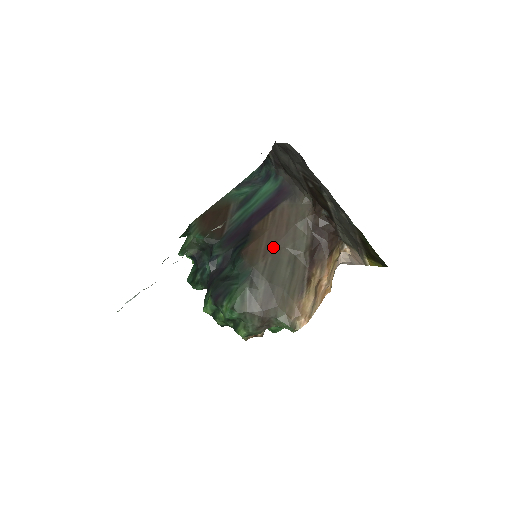
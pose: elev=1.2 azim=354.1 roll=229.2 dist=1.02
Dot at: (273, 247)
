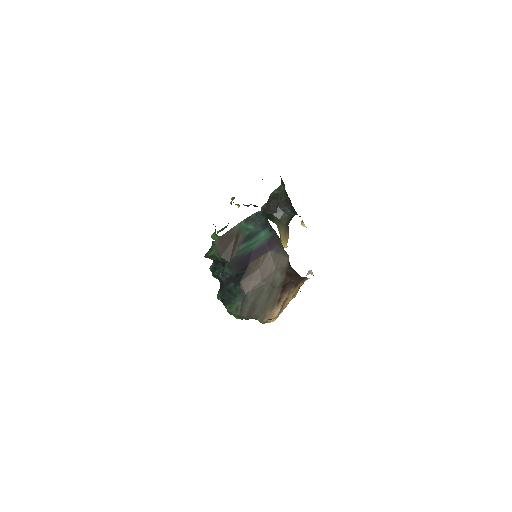
Dot at: (259, 282)
